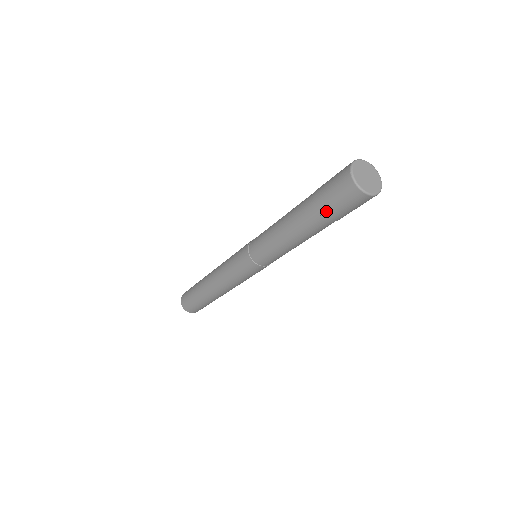
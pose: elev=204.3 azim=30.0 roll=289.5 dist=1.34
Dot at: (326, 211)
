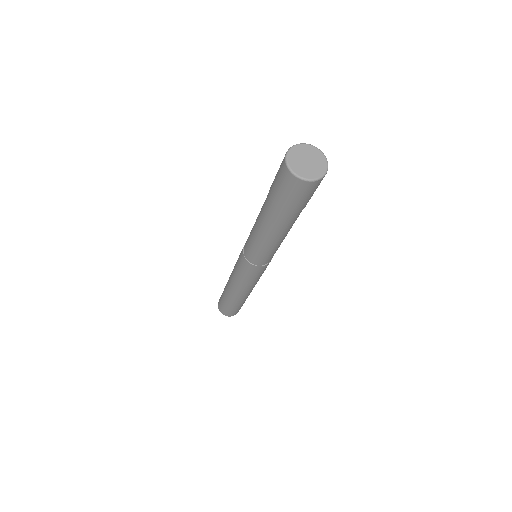
Dot at: (284, 207)
